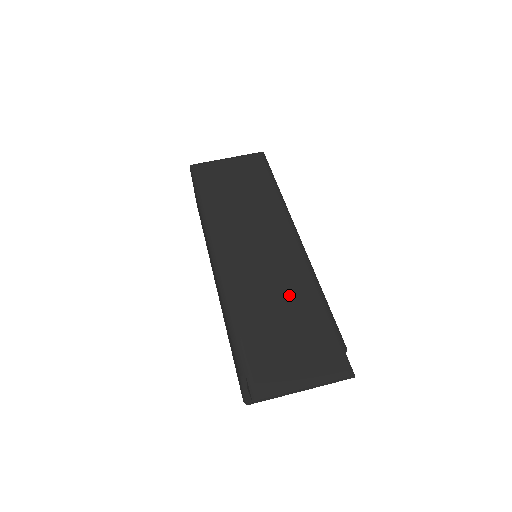
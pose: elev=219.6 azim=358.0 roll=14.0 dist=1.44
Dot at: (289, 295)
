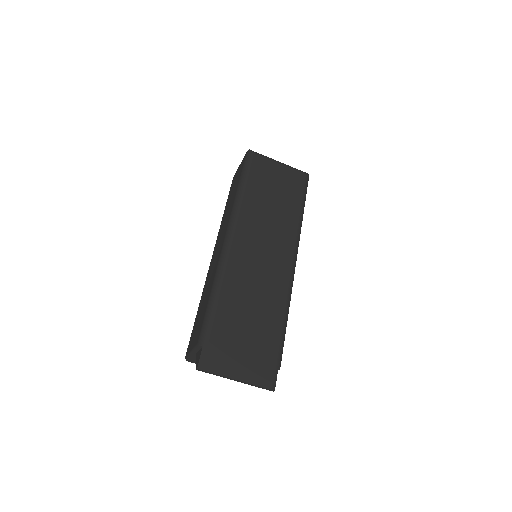
Dot at: (264, 306)
